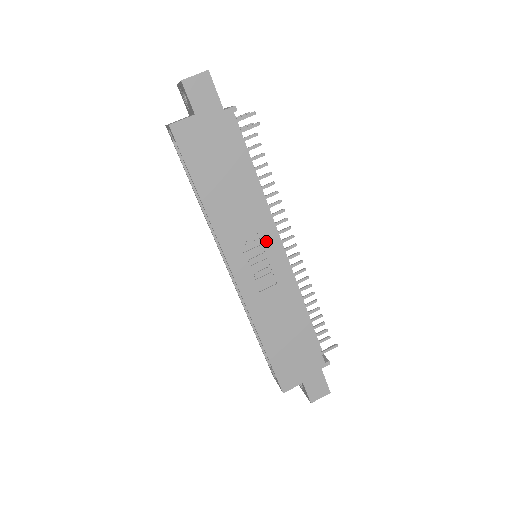
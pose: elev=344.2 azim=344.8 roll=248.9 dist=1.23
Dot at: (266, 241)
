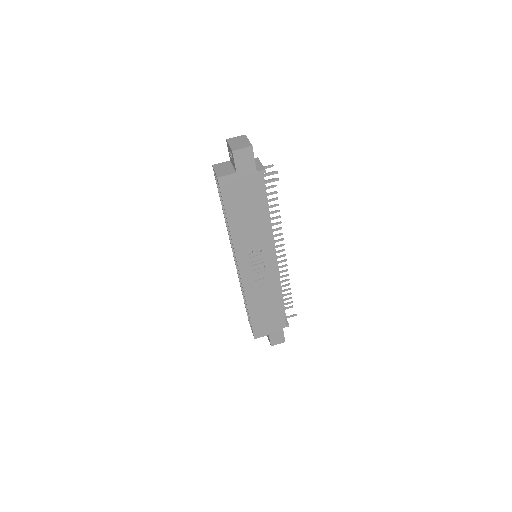
Dot at: (266, 252)
